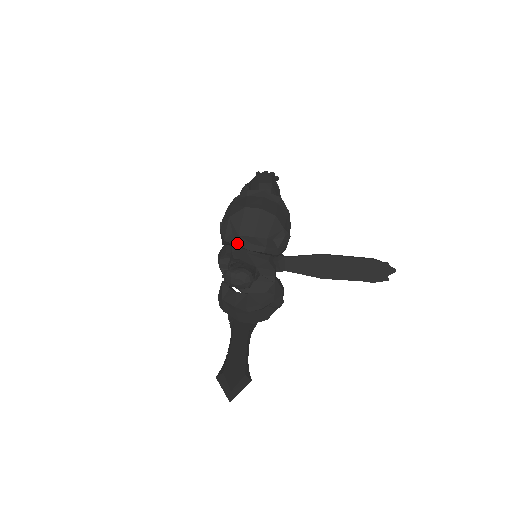
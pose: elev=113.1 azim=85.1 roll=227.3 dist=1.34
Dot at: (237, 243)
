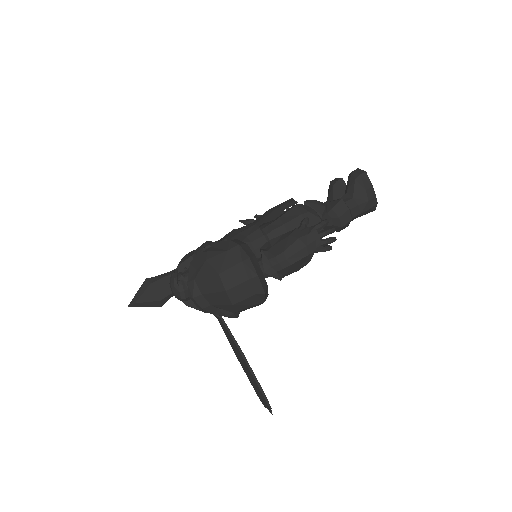
Dot at: (188, 281)
